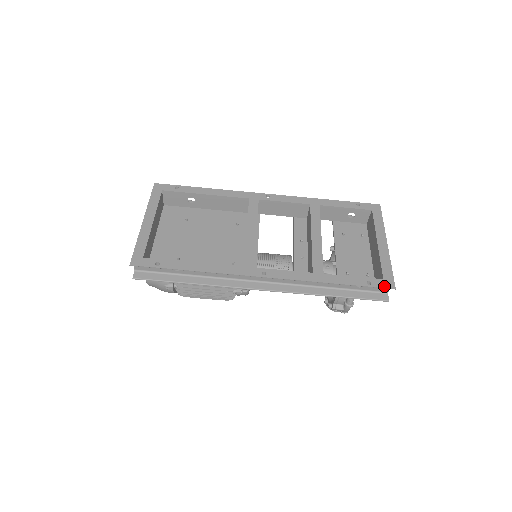
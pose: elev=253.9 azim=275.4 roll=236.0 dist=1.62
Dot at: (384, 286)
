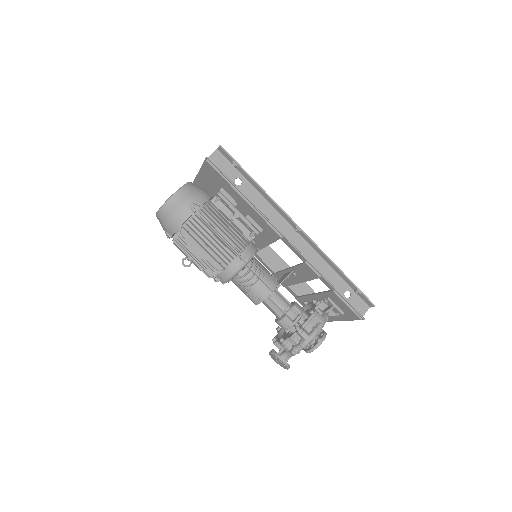
Dot at: (368, 299)
